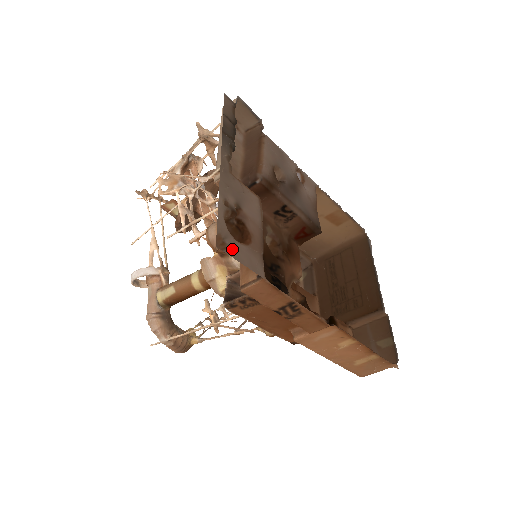
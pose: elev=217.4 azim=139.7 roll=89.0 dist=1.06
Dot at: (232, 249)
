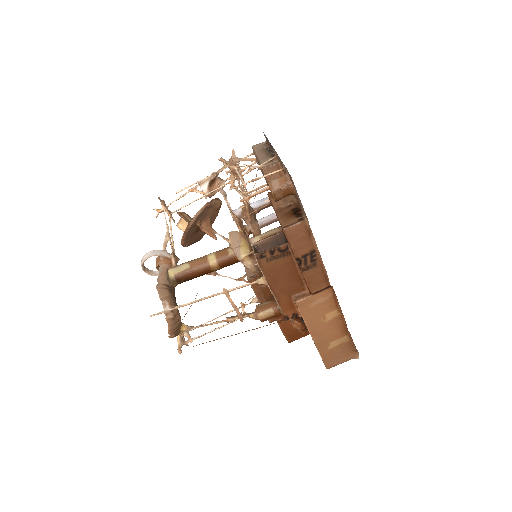
Dot at: (294, 187)
